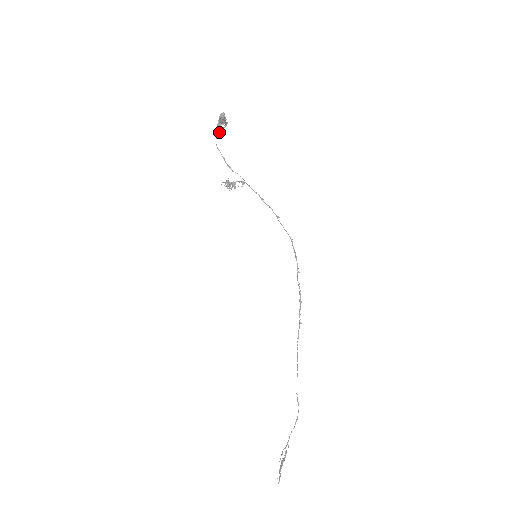
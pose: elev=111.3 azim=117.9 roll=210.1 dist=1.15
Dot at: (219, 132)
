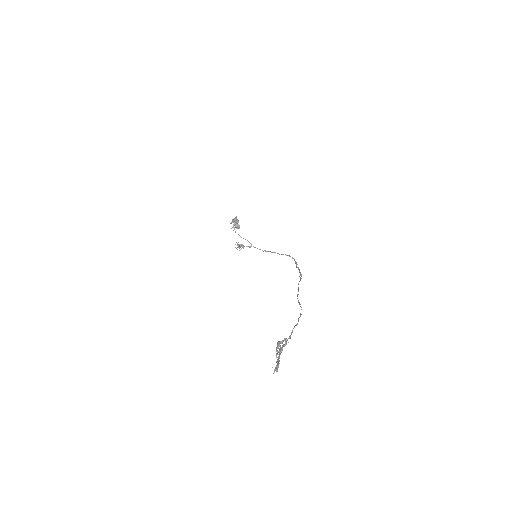
Dot at: (233, 226)
